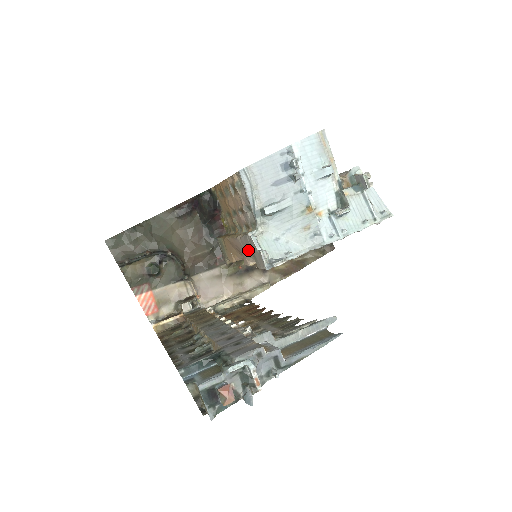
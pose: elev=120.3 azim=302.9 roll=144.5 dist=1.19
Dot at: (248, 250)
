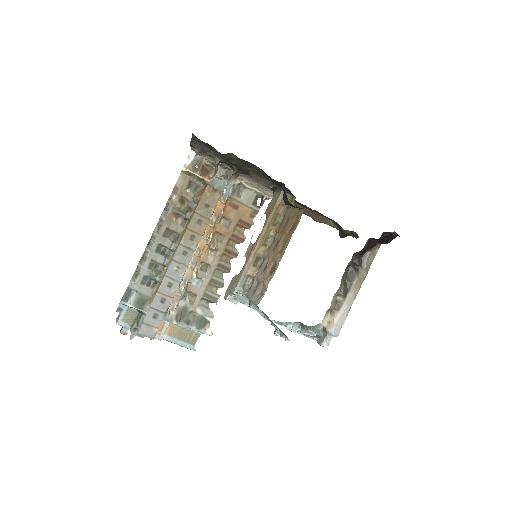
Dot at: (242, 269)
